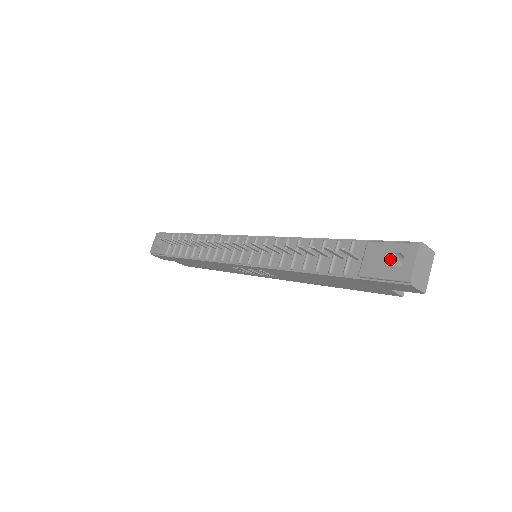
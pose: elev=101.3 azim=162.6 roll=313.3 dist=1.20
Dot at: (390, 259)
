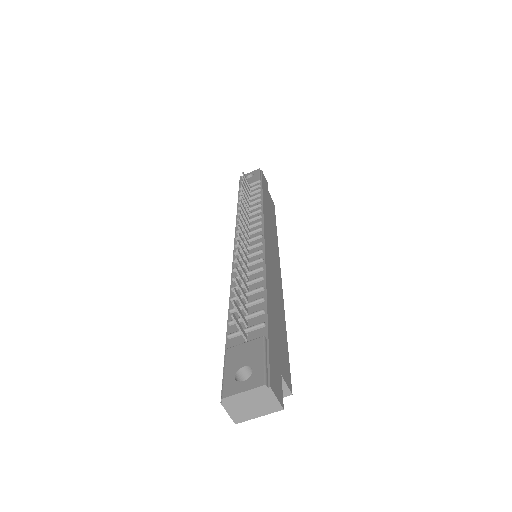
Dot at: (246, 367)
